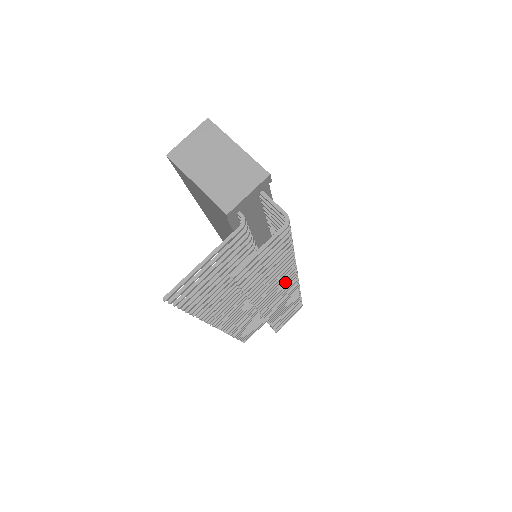
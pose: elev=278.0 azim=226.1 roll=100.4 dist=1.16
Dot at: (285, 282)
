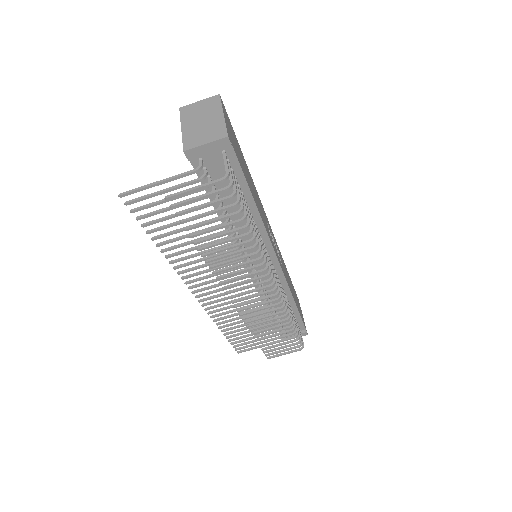
Dot at: (252, 273)
